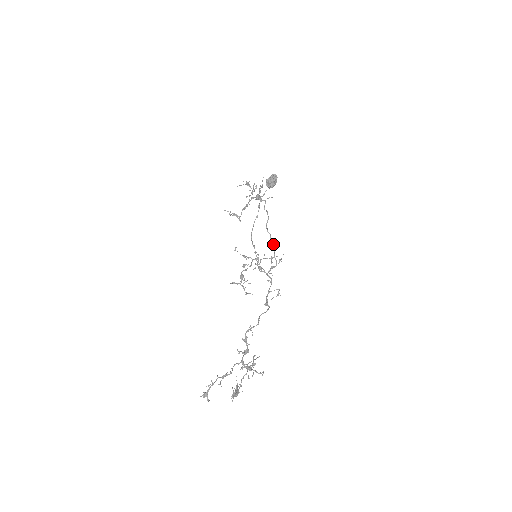
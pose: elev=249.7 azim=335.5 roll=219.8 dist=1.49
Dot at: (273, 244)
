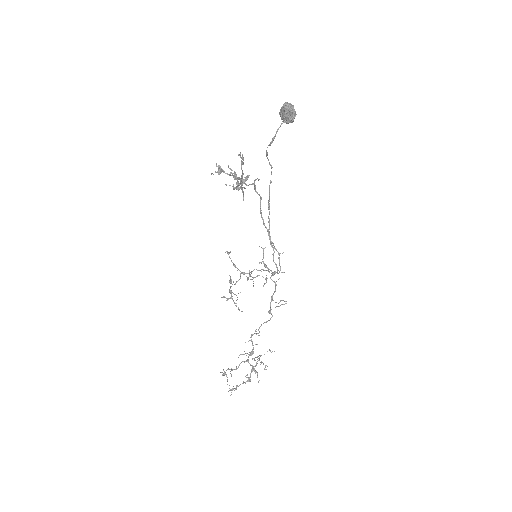
Dot at: (271, 244)
